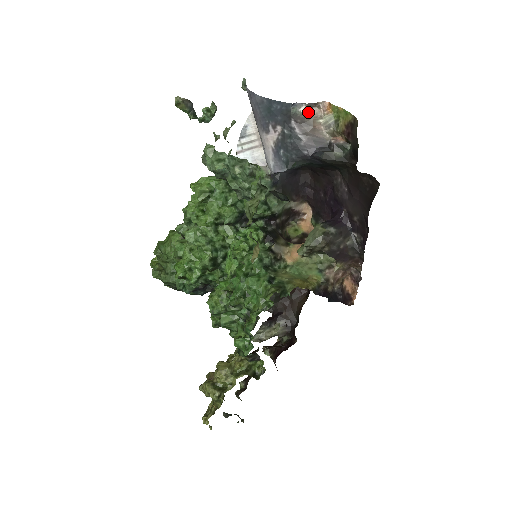
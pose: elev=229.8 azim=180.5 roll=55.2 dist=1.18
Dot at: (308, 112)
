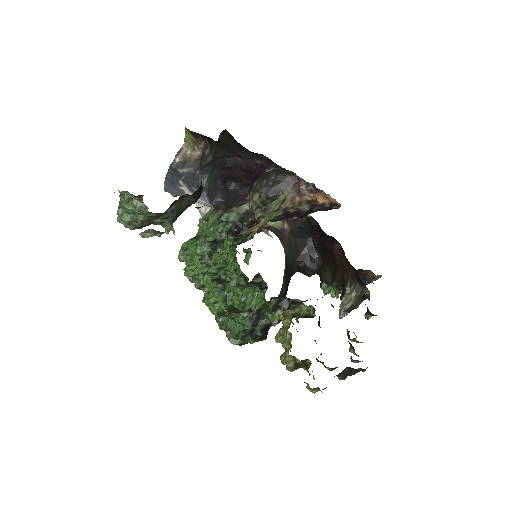
Dot at: (180, 158)
